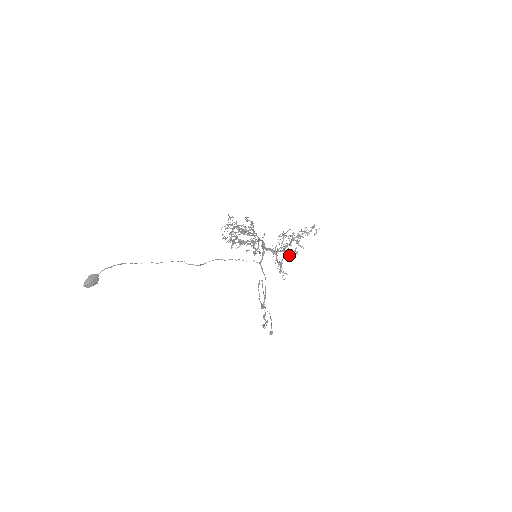
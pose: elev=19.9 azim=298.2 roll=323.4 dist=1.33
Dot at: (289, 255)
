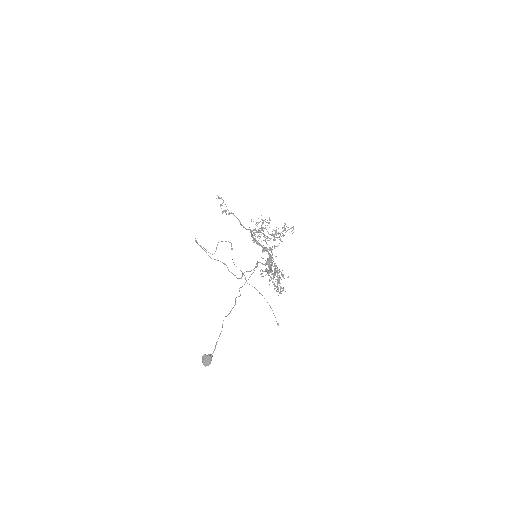
Dot at: (272, 246)
